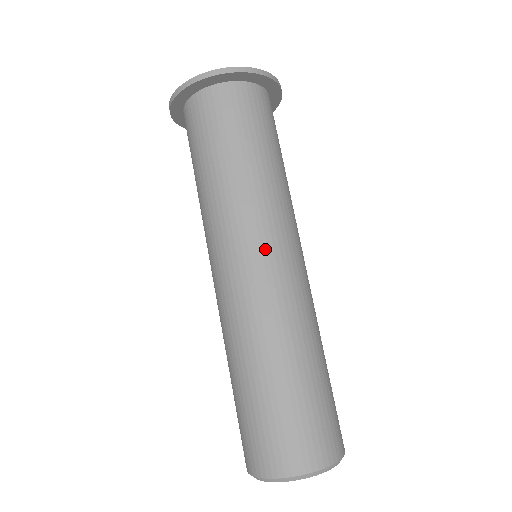
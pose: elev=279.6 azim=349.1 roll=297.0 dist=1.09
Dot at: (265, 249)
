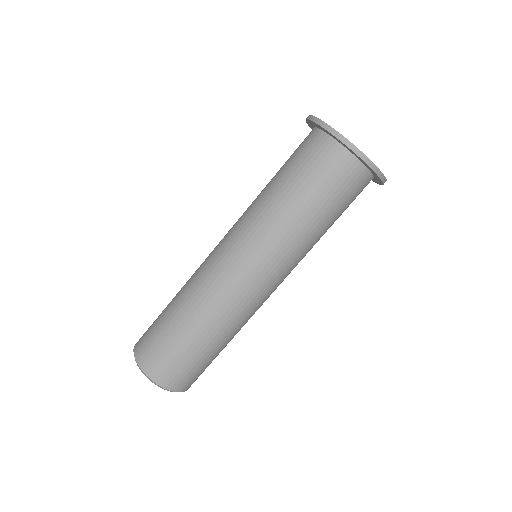
Dot at: (234, 248)
